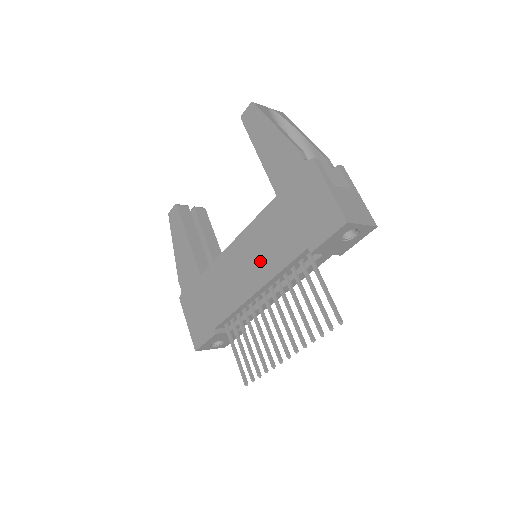
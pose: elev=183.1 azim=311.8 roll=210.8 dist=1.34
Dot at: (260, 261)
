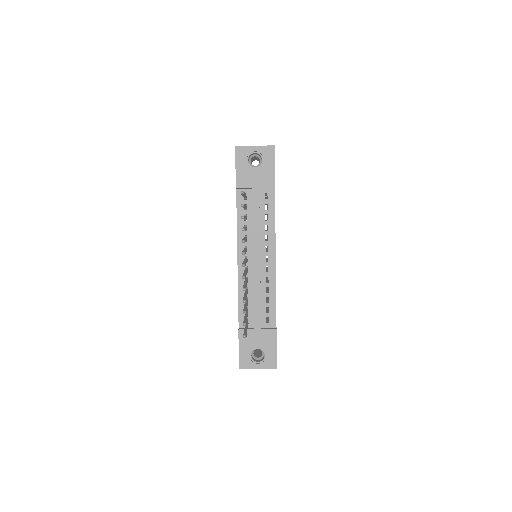
Dot at: occluded
